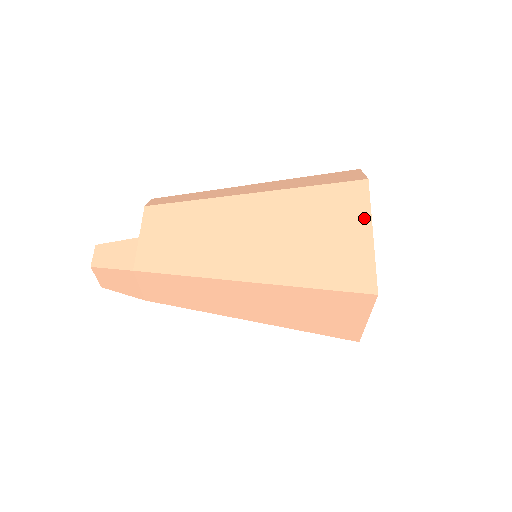
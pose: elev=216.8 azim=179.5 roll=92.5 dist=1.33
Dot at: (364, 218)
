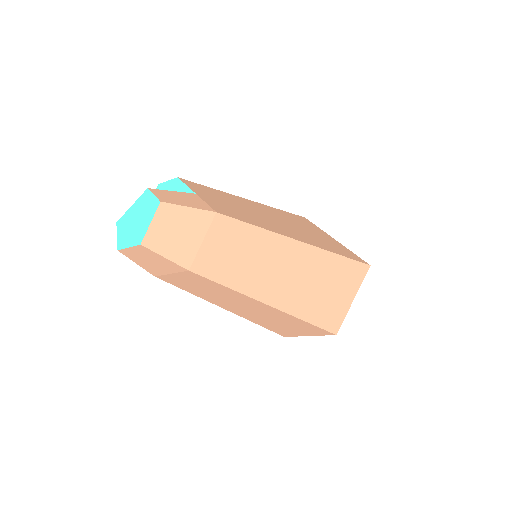
Dot at: (324, 232)
